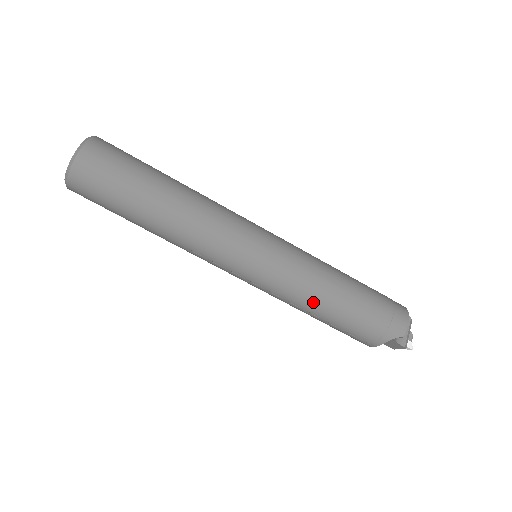
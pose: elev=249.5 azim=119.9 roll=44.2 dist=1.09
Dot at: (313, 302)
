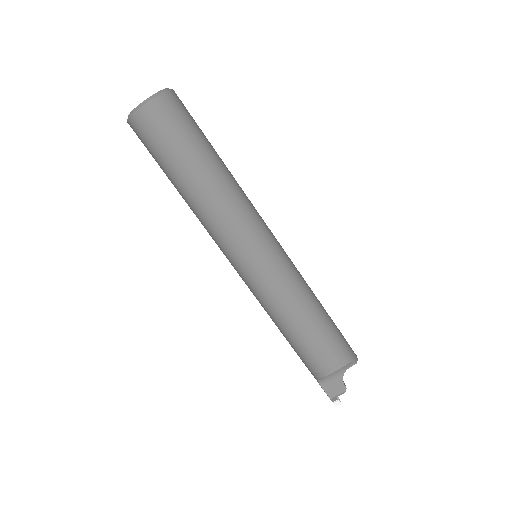
Dot at: (305, 303)
